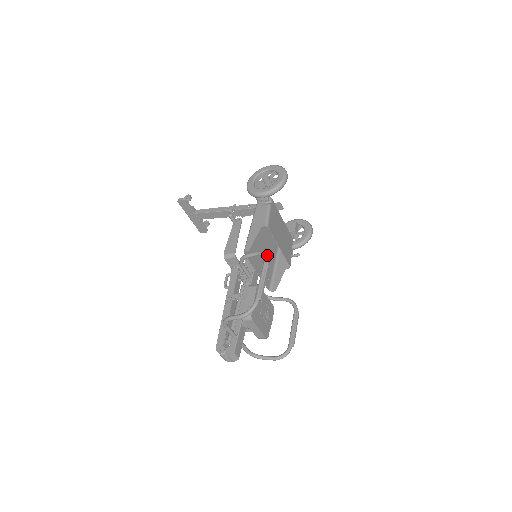
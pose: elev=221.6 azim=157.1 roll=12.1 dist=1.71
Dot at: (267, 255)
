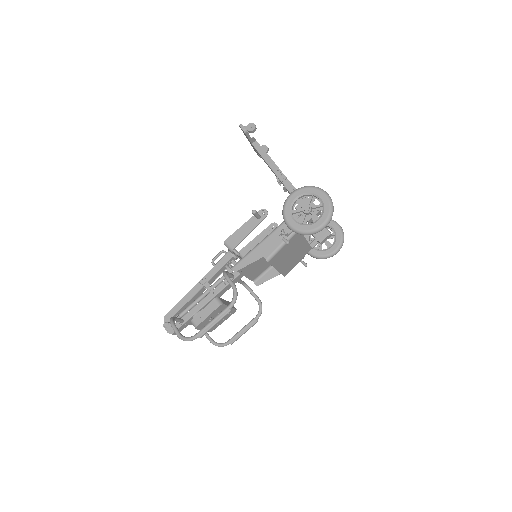
Dot at: occluded
